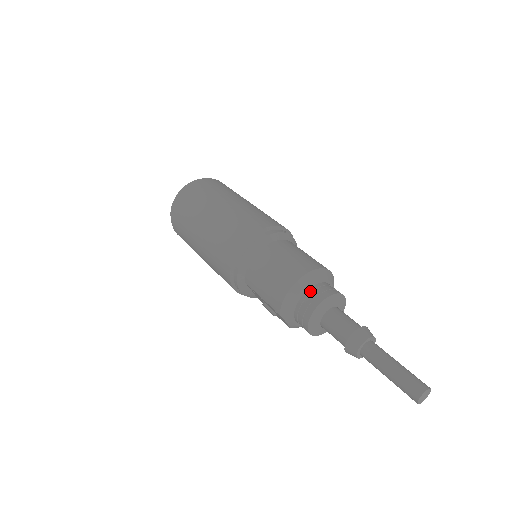
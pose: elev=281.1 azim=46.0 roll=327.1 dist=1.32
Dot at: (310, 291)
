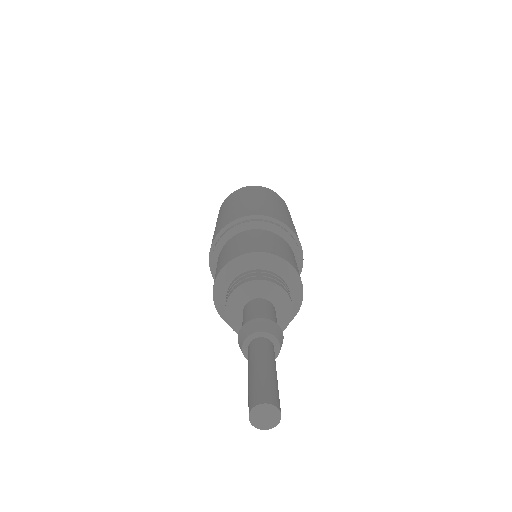
Dot at: occluded
